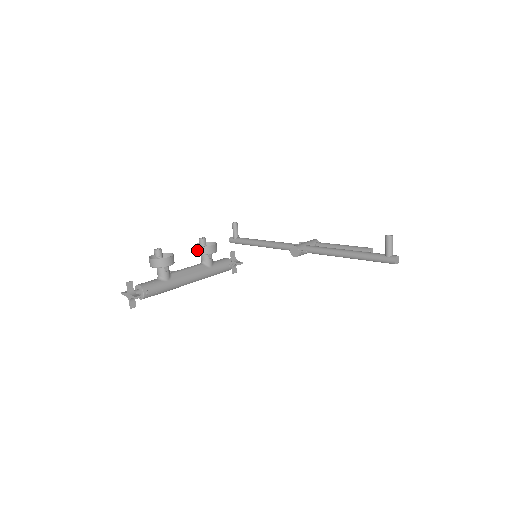
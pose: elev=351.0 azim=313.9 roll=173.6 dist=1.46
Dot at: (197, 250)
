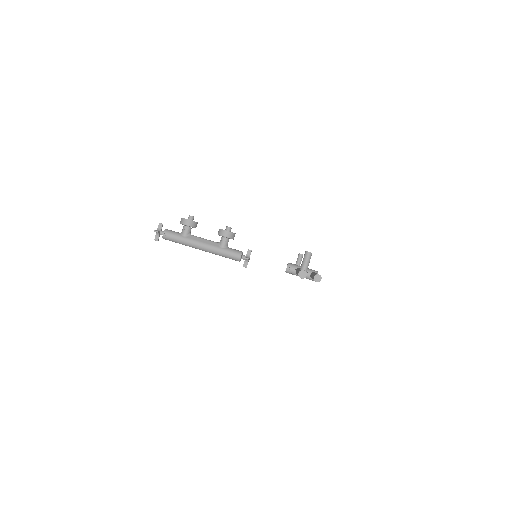
Dot at: (218, 231)
